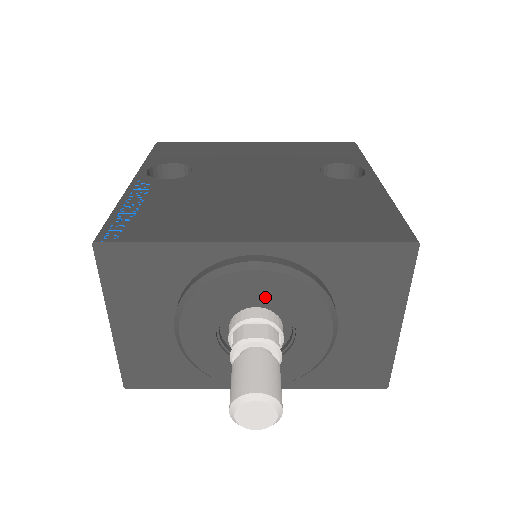
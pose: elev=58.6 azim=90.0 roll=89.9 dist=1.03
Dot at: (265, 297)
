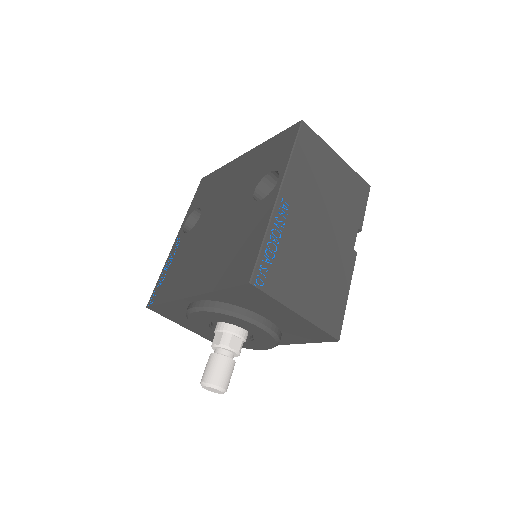
Dot at: (214, 320)
